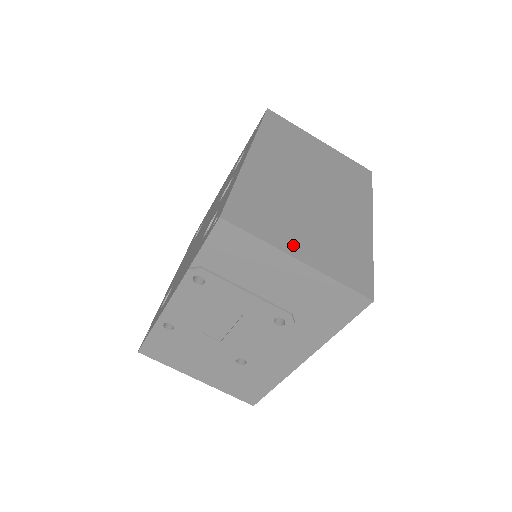
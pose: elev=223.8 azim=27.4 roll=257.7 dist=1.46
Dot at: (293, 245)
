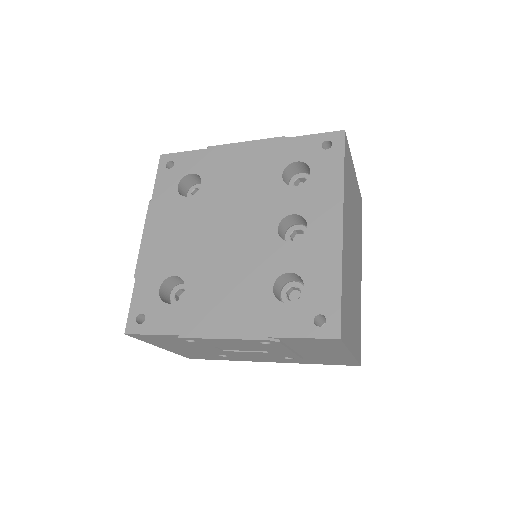
Dot at: (351, 339)
